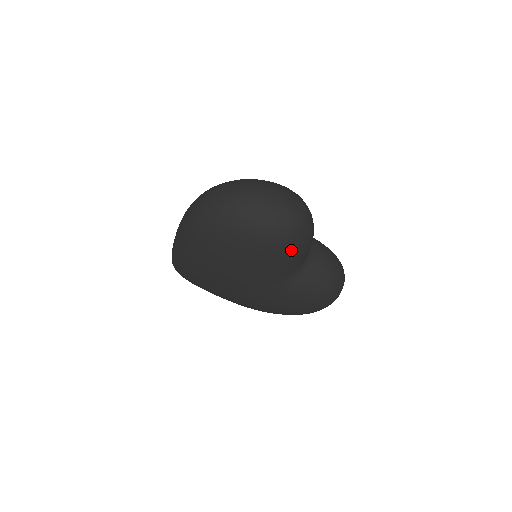
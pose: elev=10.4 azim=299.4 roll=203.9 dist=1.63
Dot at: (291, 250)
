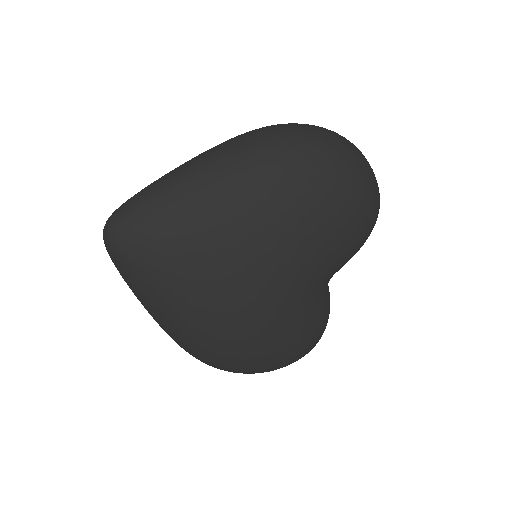
Dot at: (367, 236)
